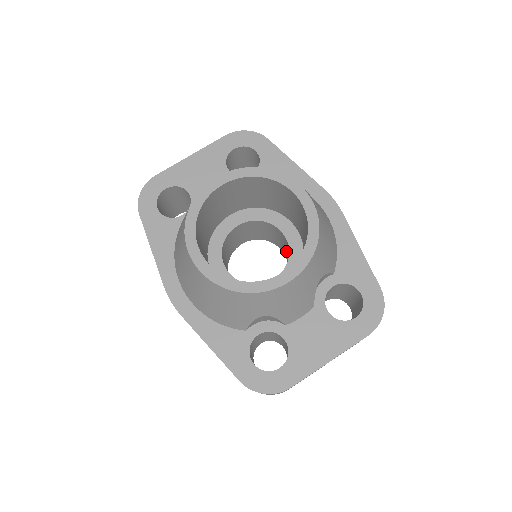
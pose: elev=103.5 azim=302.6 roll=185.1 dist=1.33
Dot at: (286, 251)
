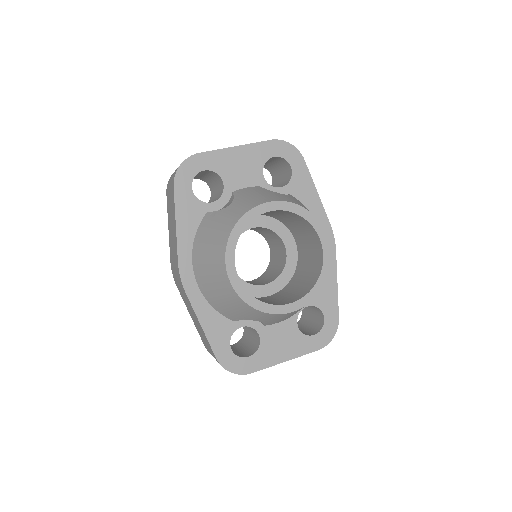
Dot at: (277, 255)
